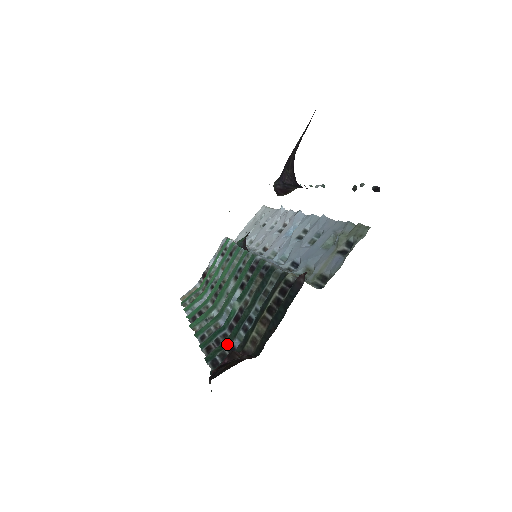
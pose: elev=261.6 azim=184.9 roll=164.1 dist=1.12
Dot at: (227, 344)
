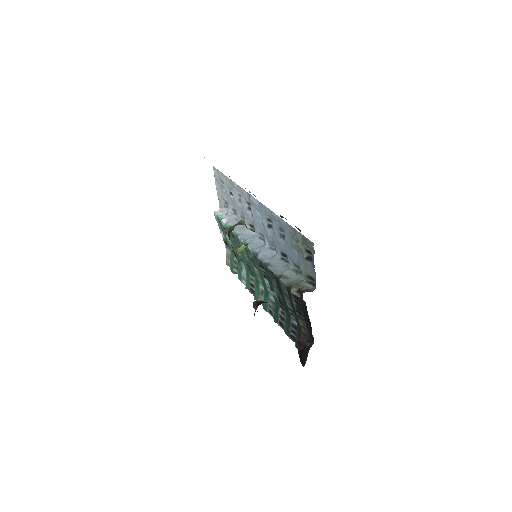
Dot at: (289, 323)
